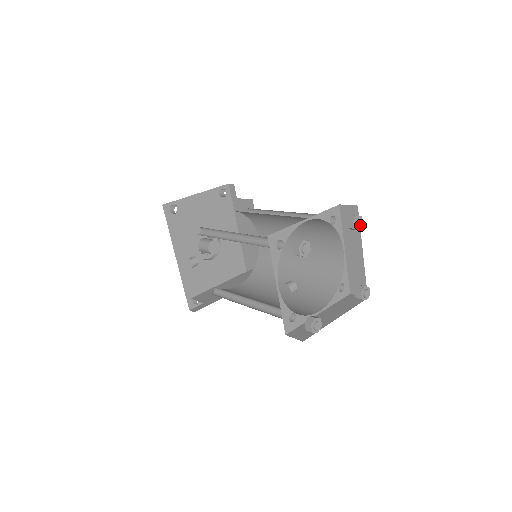
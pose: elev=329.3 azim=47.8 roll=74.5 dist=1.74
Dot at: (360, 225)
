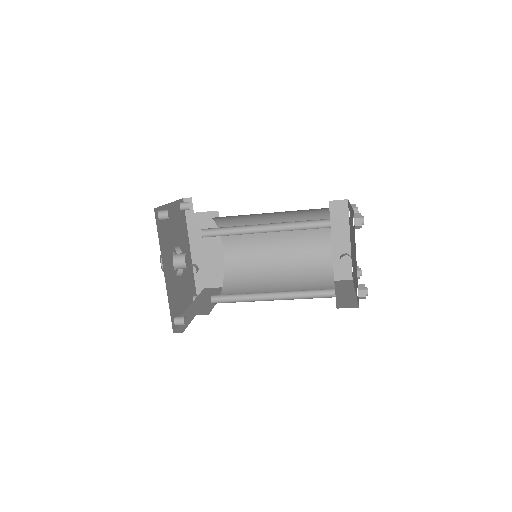
Dot at: (358, 212)
